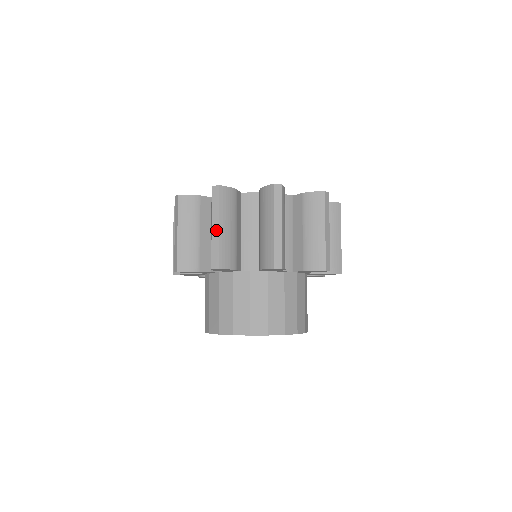
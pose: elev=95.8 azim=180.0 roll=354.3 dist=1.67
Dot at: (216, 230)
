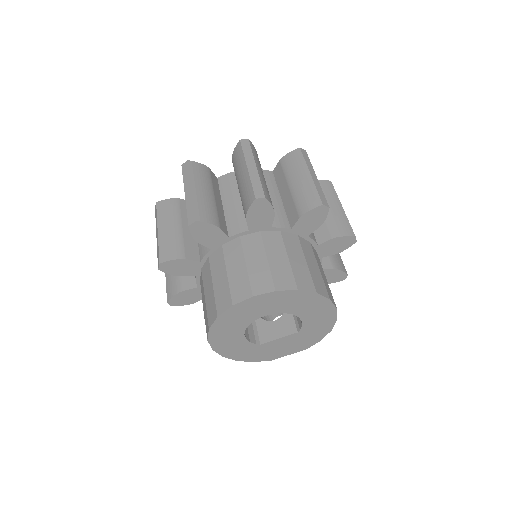
Dot at: (189, 193)
